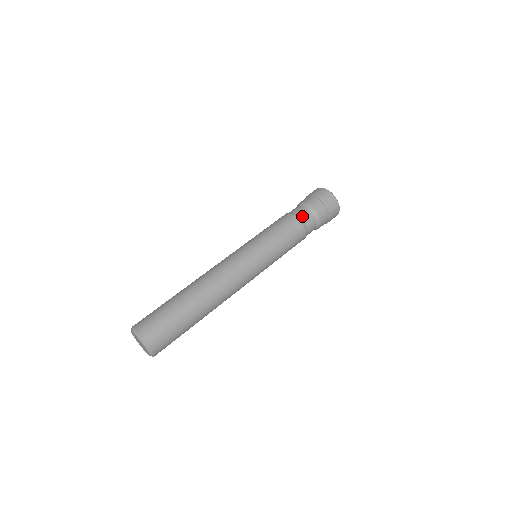
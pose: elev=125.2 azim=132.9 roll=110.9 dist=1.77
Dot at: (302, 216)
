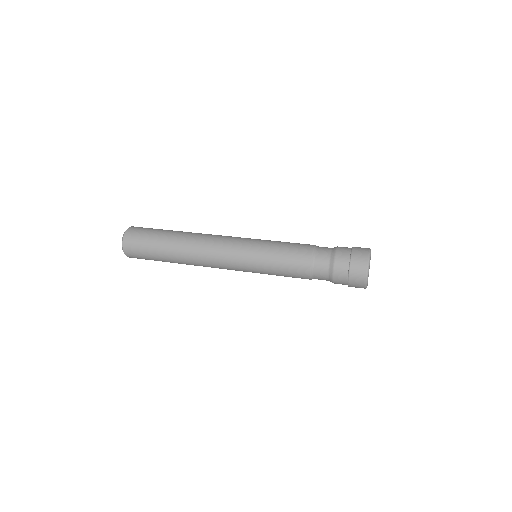
Dot at: (320, 248)
